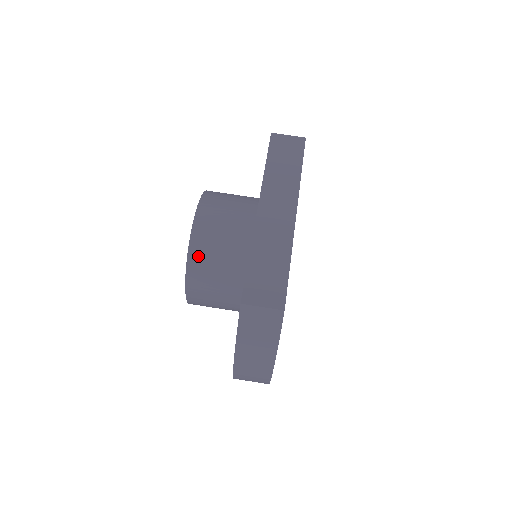
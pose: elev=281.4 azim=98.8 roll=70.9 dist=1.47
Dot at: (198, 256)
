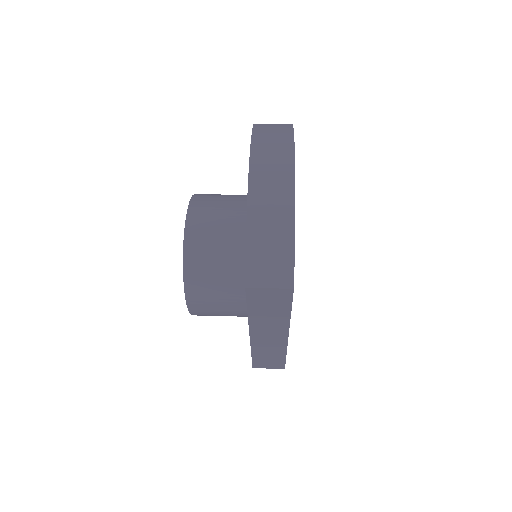
Dot at: (205, 194)
